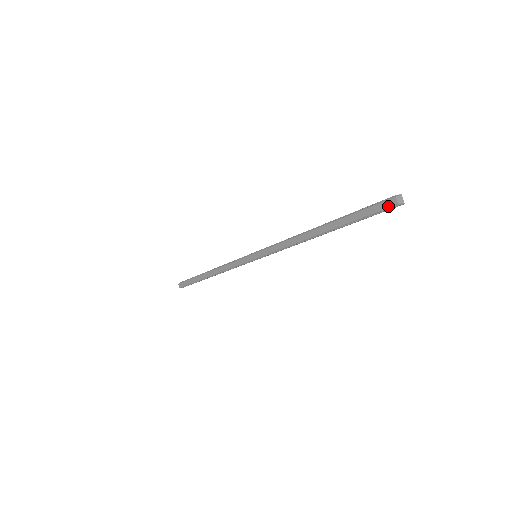
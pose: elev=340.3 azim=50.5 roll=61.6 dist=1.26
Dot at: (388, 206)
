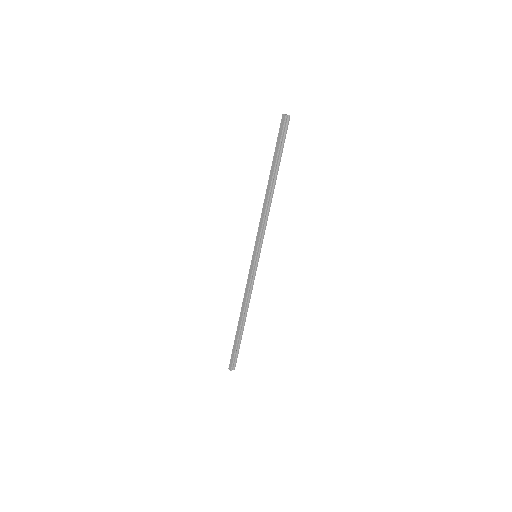
Dot at: (283, 122)
